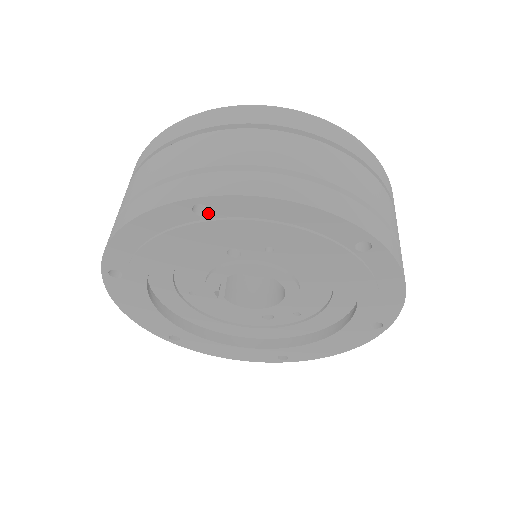
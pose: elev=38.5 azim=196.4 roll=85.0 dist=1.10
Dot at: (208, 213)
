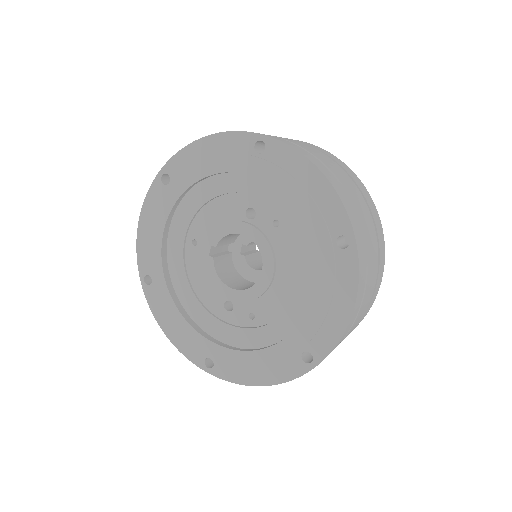
Dot at: (262, 153)
